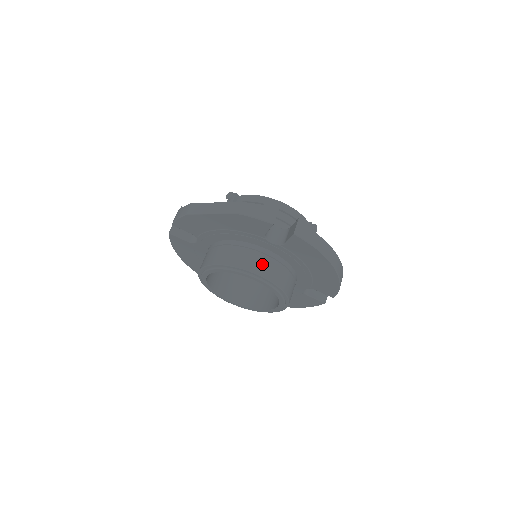
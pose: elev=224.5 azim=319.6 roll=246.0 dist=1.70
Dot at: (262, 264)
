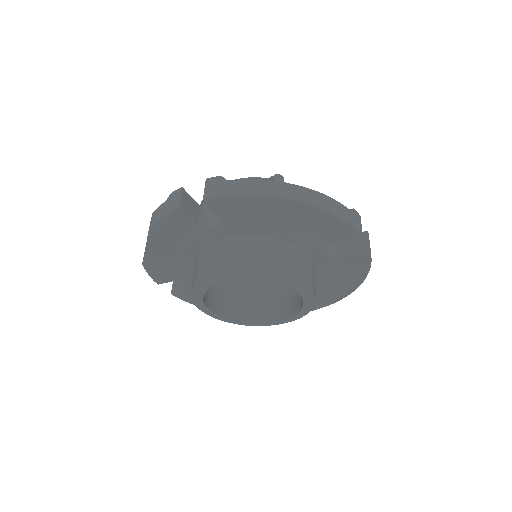
Dot at: (223, 258)
